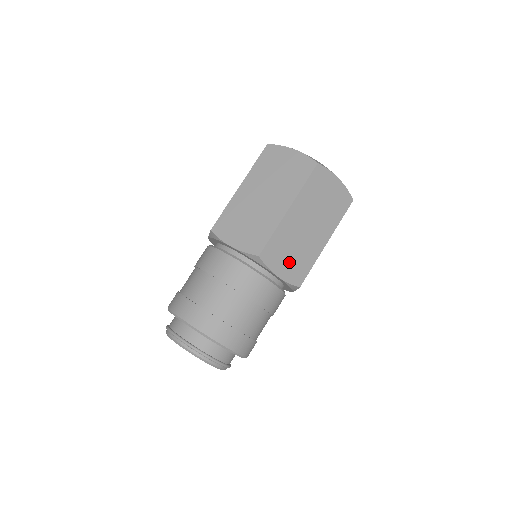
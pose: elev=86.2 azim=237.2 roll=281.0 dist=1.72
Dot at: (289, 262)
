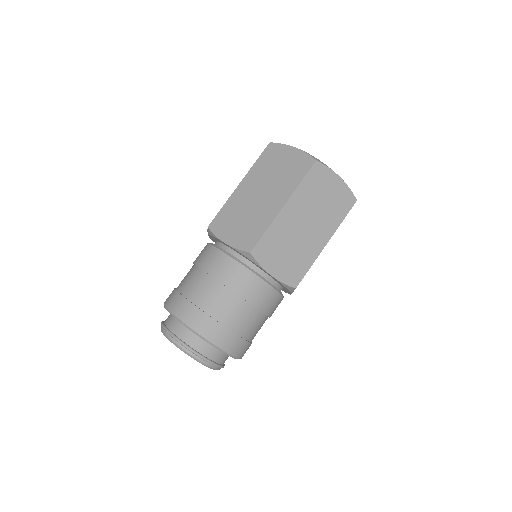
Dot at: occluded
